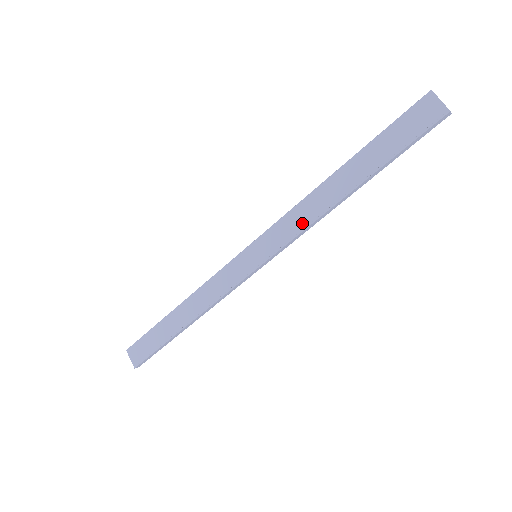
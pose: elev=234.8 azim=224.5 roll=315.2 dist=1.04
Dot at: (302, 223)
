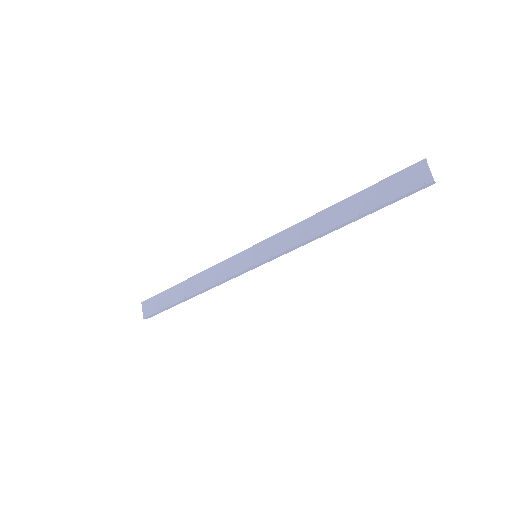
Dot at: (297, 239)
